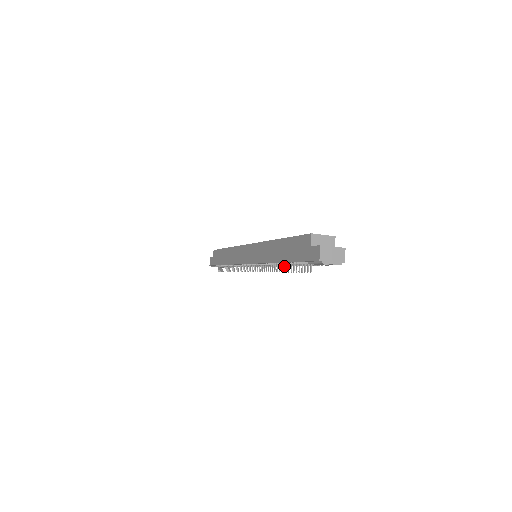
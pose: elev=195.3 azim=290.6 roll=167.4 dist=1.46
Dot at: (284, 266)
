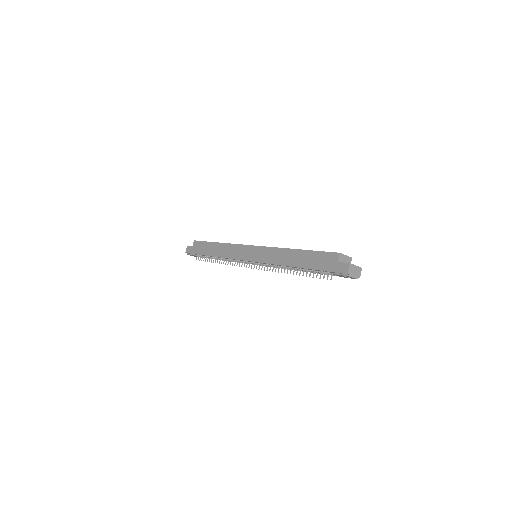
Dot at: occluded
